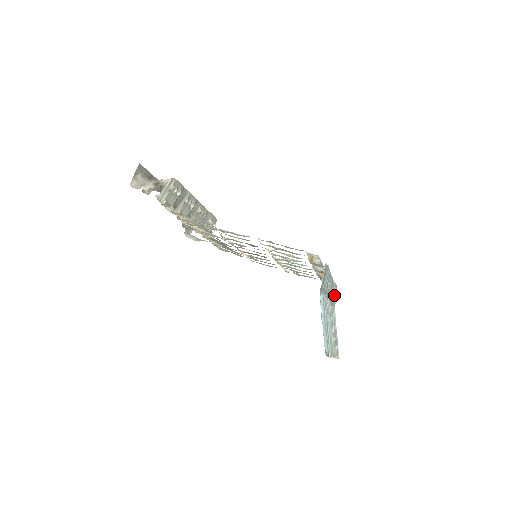
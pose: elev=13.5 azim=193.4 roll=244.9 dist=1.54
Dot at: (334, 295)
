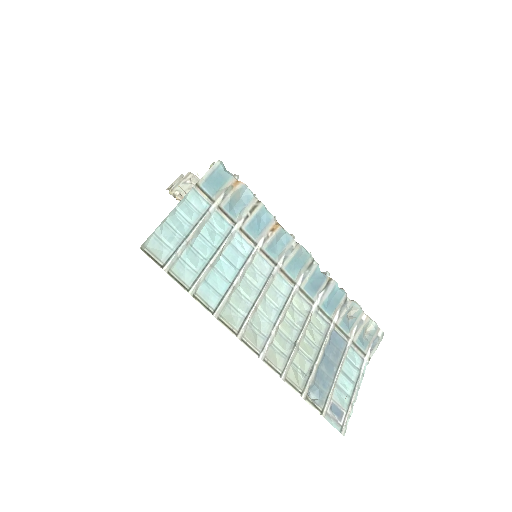
Dot at: (344, 312)
